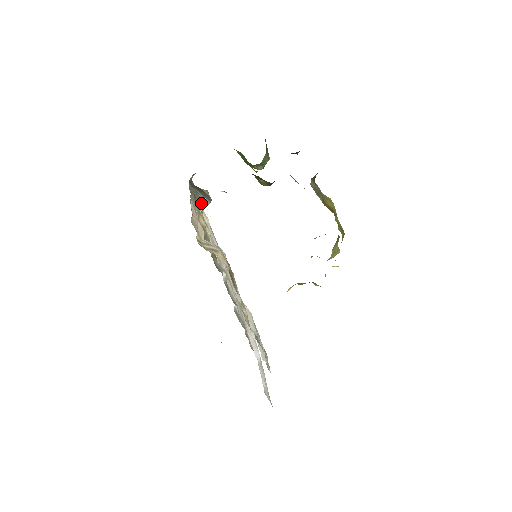
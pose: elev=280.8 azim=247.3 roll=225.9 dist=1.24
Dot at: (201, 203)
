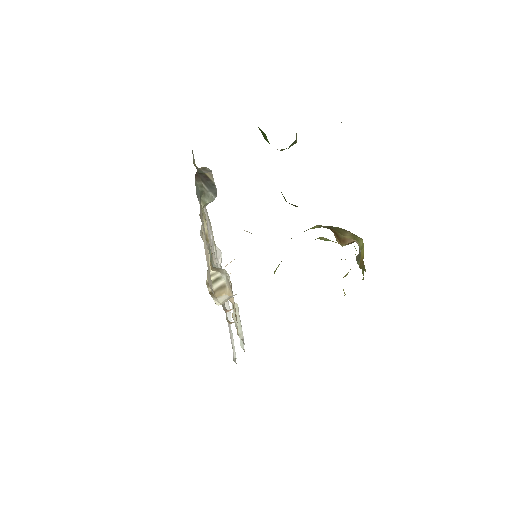
Dot at: (205, 200)
